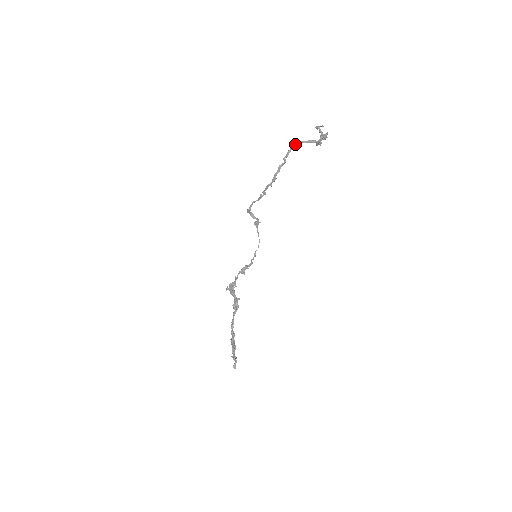
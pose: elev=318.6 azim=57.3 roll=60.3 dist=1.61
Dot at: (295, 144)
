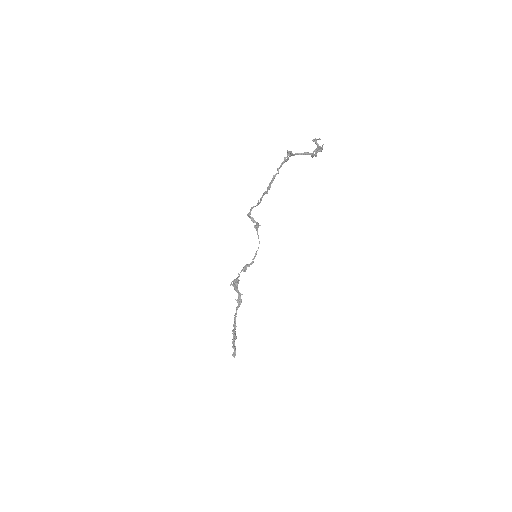
Dot at: (290, 156)
